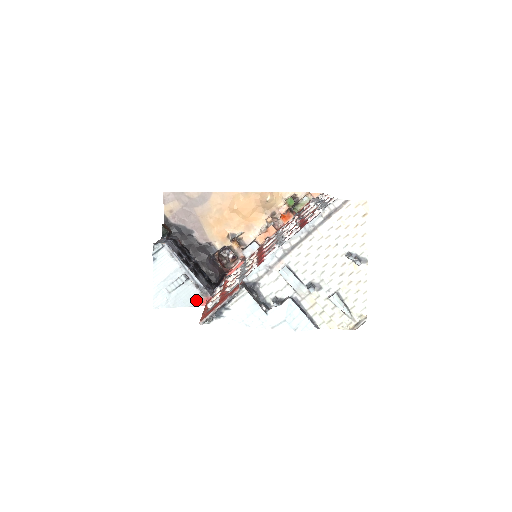
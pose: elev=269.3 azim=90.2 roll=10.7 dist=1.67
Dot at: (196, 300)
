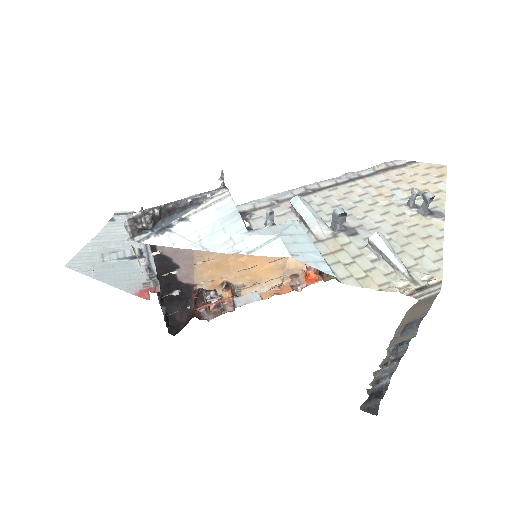
Dot at: (135, 286)
